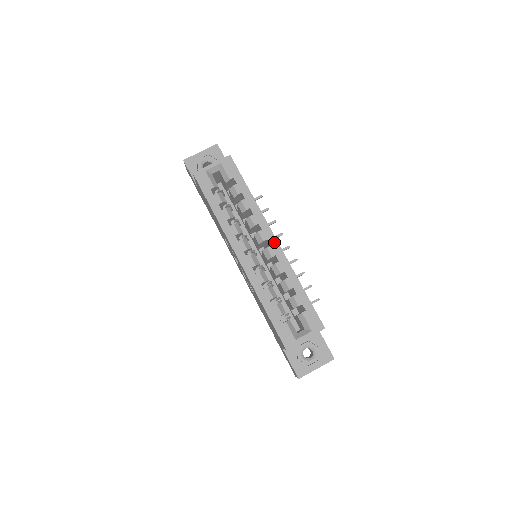
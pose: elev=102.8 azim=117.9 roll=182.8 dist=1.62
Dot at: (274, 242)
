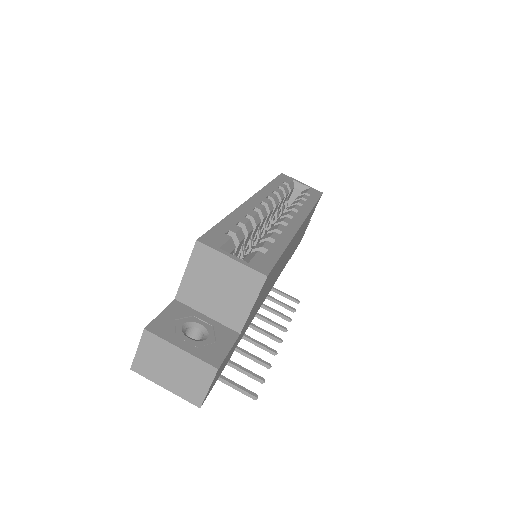
Dot at: (298, 222)
